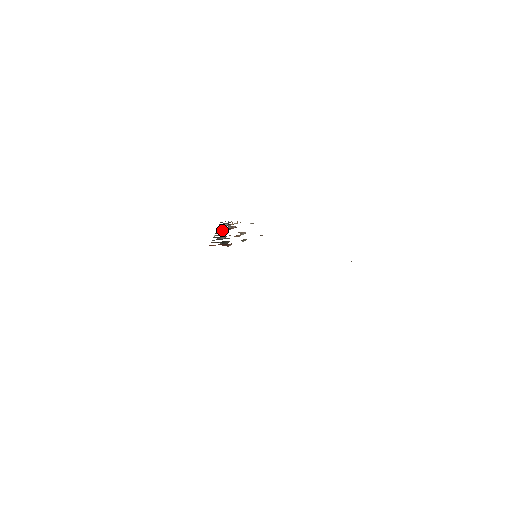
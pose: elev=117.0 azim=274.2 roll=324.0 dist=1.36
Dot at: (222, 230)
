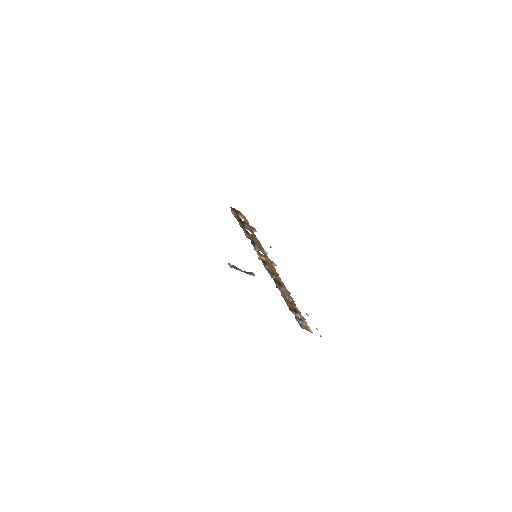
Dot at: (273, 276)
